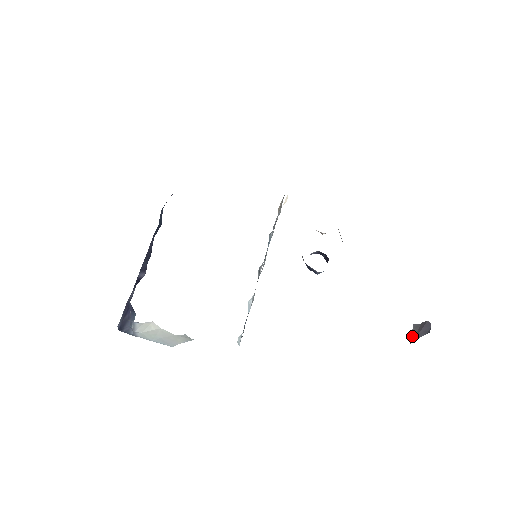
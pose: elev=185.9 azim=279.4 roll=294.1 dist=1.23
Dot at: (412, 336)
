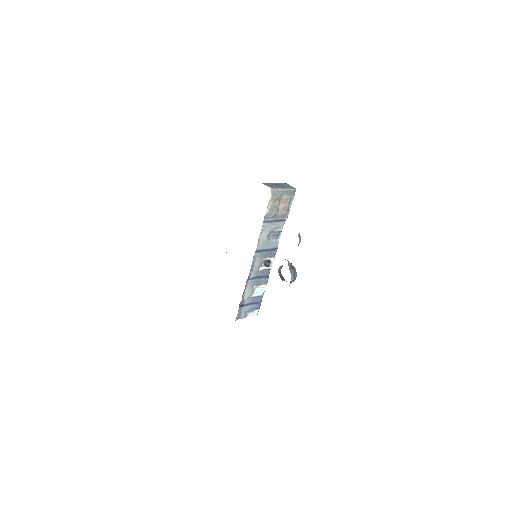
Dot at: occluded
